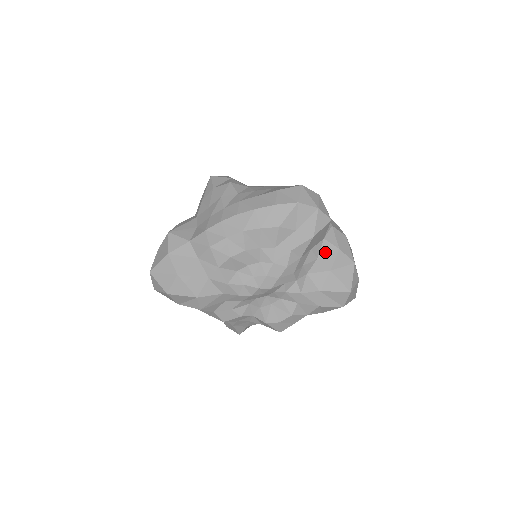
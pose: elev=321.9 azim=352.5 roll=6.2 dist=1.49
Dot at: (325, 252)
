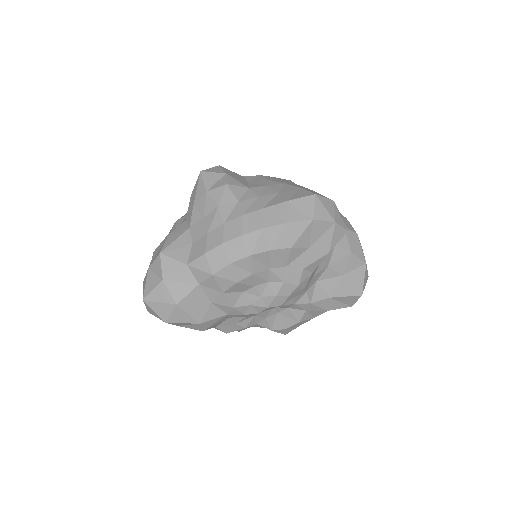
Dot at: (336, 258)
